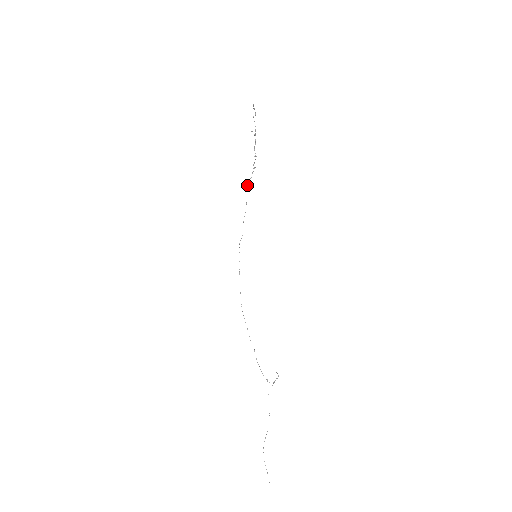
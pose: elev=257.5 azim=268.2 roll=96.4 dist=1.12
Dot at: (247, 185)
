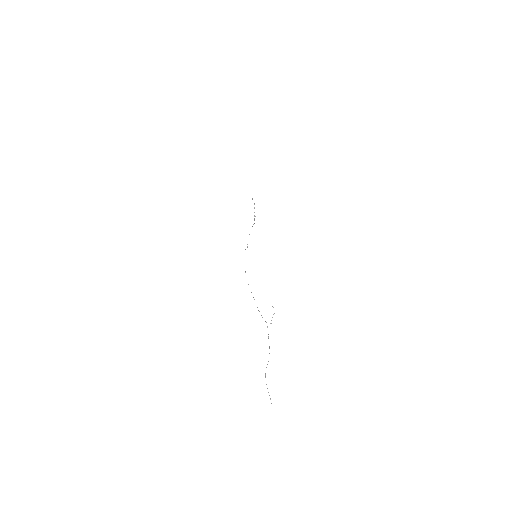
Dot at: occluded
